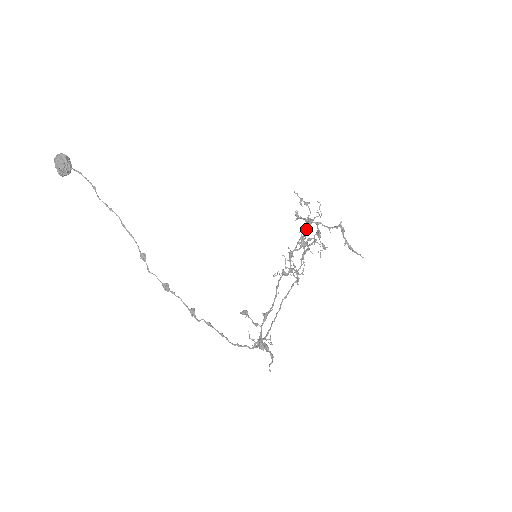
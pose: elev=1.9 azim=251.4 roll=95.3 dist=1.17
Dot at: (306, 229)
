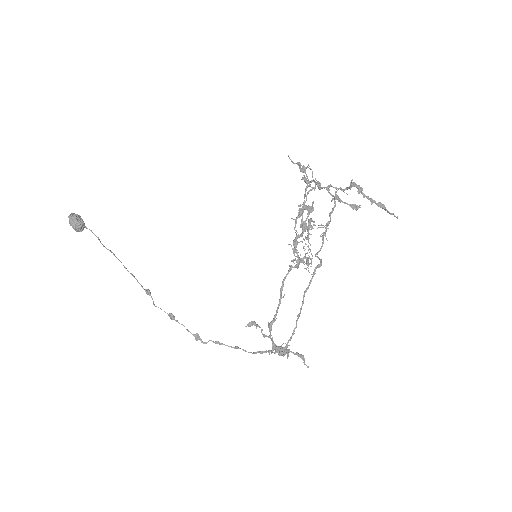
Dot at: (300, 211)
